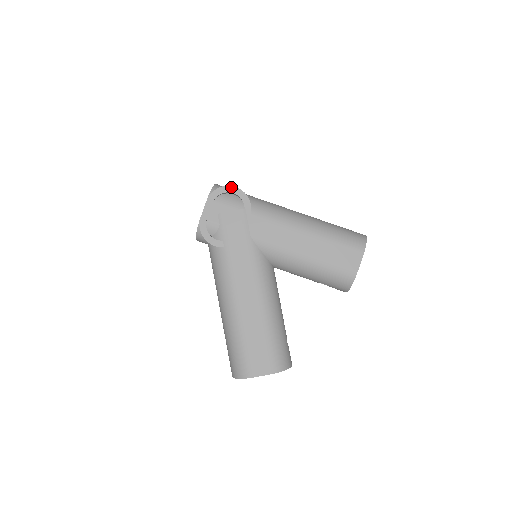
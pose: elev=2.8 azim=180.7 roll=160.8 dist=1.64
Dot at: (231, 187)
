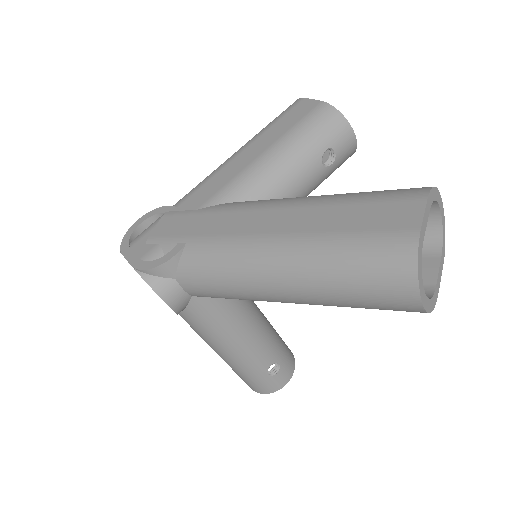
Dot at: (134, 225)
